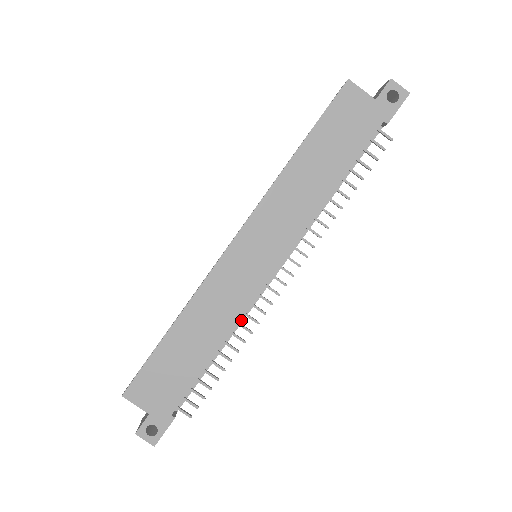
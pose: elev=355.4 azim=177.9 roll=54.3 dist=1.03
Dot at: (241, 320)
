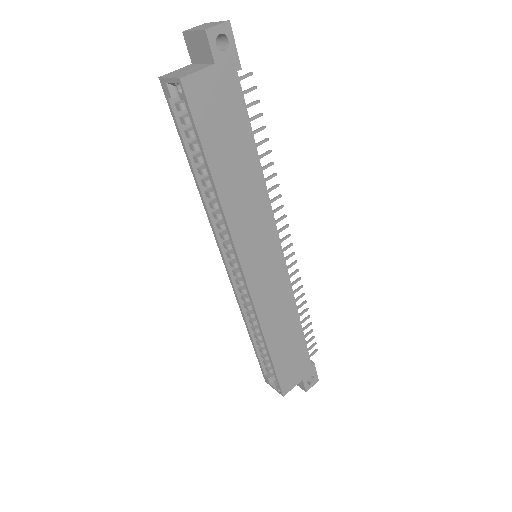
Dot at: occluded
